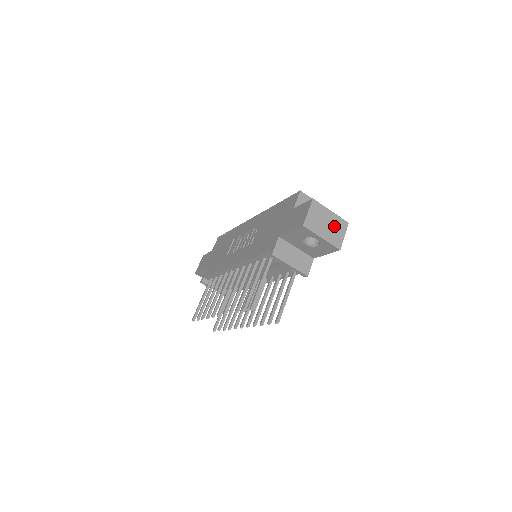
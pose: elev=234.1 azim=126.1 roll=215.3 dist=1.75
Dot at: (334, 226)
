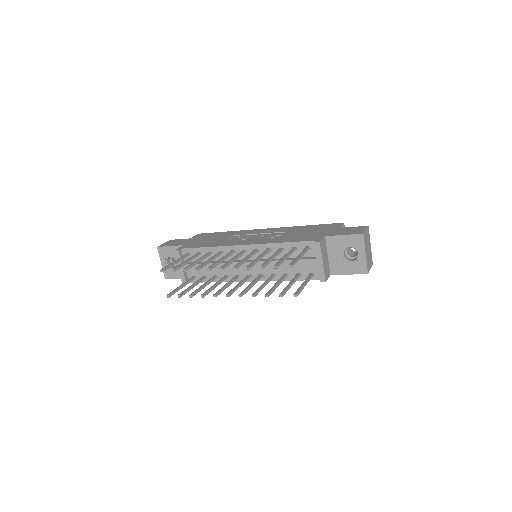
Dot at: (369, 256)
